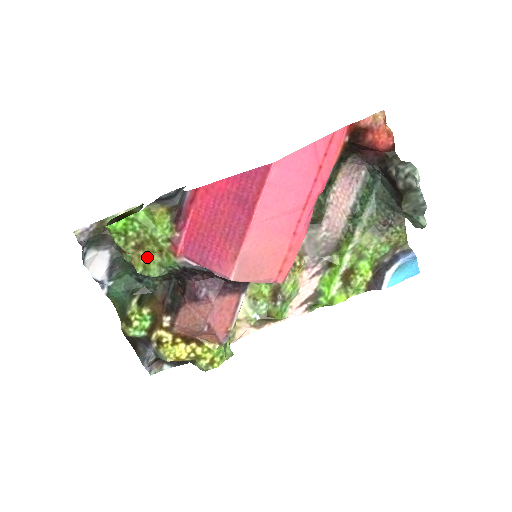
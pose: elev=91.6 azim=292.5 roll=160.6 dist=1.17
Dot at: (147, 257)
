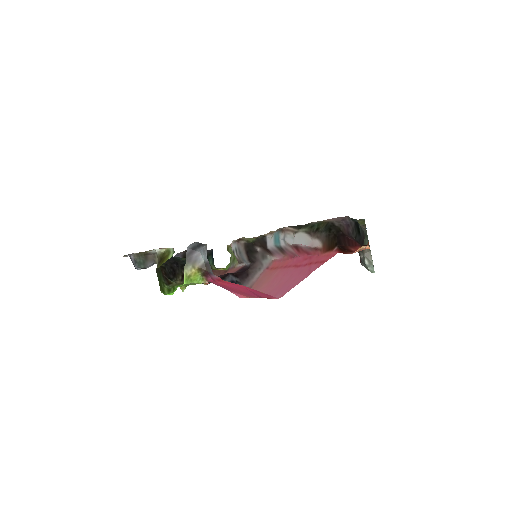
Dot at: occluded
